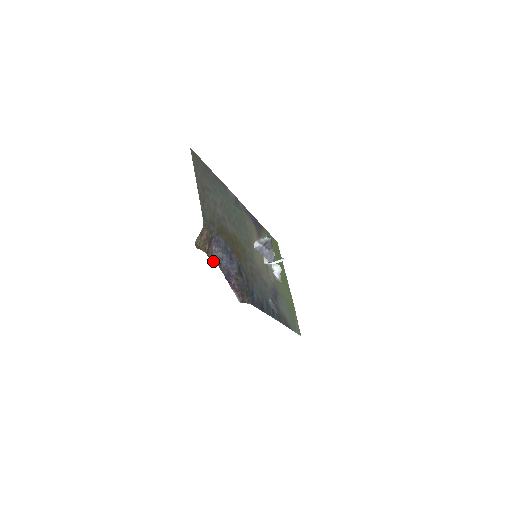
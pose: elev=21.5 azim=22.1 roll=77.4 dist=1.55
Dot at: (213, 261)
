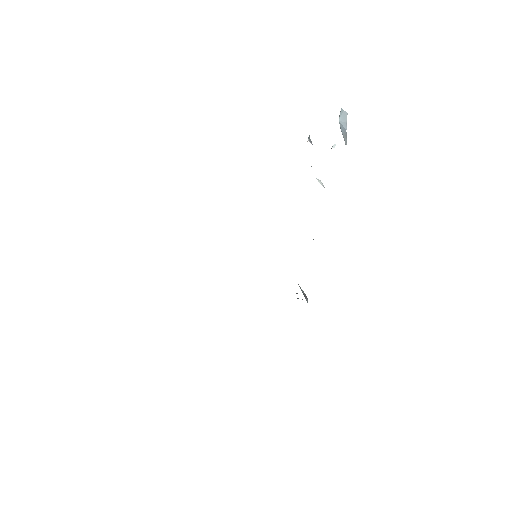
Dot at: occluded
